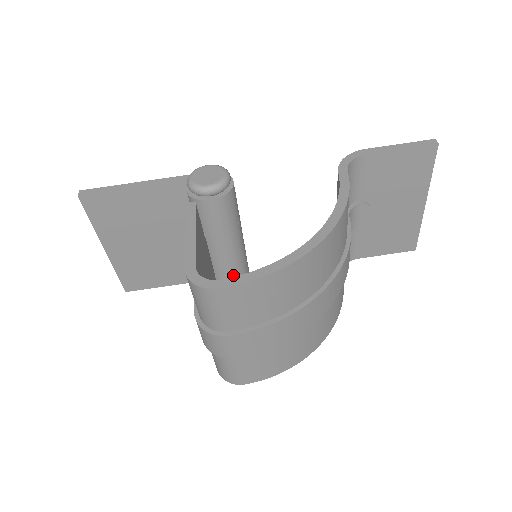
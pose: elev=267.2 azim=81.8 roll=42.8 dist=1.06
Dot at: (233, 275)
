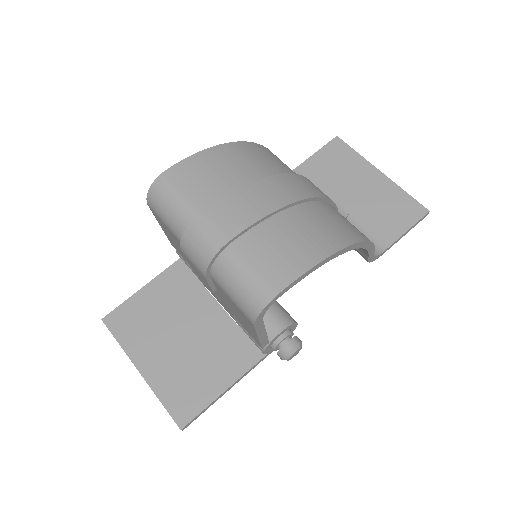
Dot at: occluded
